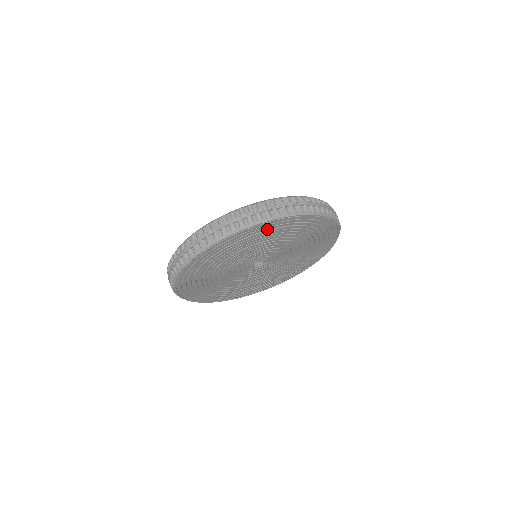
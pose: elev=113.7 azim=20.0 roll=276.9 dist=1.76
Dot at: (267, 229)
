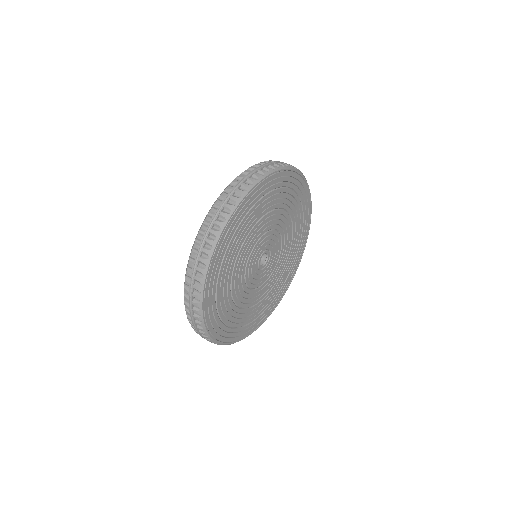
Dot at: (296, 190)
